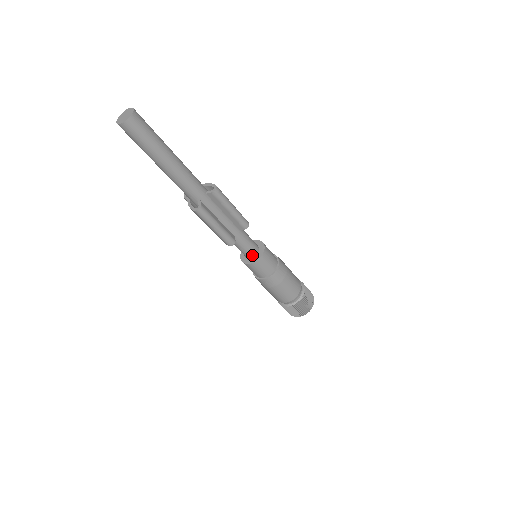
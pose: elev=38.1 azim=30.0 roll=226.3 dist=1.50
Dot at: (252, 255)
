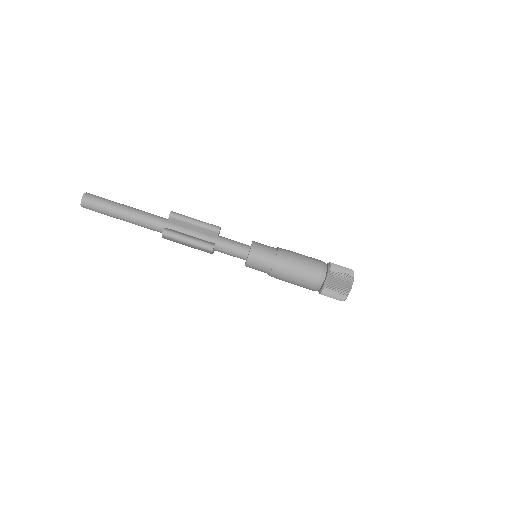
Dot at: (245, 253)
